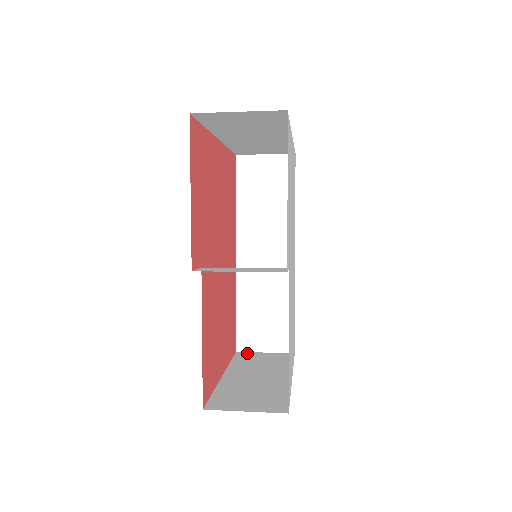
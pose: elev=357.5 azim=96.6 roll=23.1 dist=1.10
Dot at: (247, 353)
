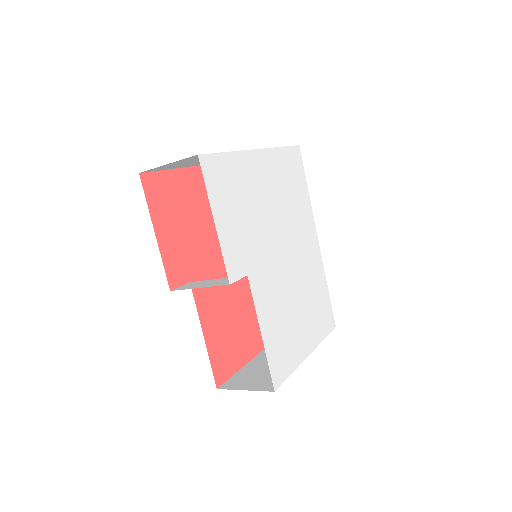
Dot at: occluded
